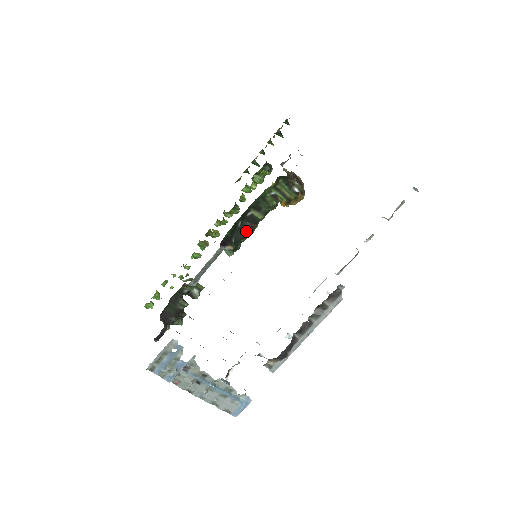
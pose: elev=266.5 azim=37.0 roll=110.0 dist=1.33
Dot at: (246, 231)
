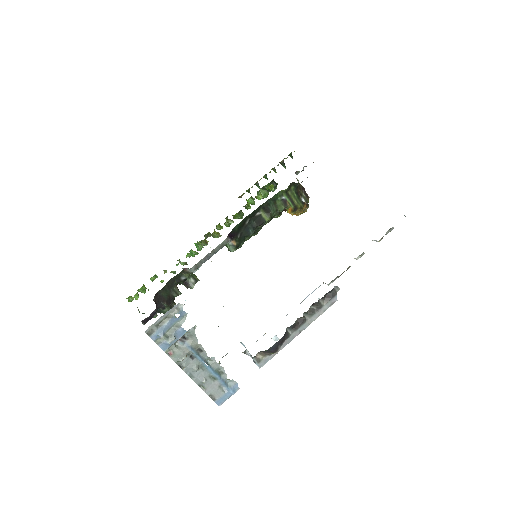
Dot at: (251, 230)
